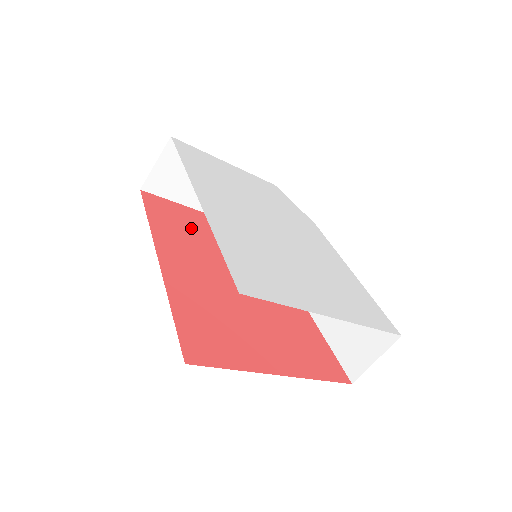
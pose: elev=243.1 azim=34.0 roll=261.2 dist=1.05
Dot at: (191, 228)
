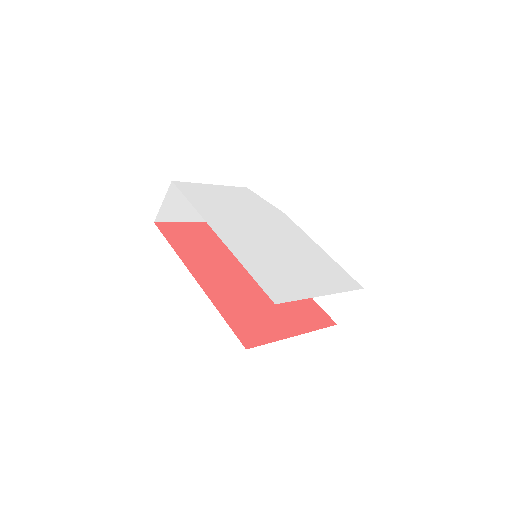
Dot at: (199, 242)
